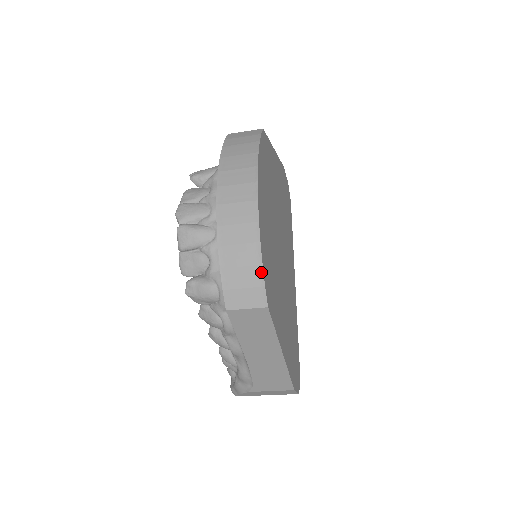
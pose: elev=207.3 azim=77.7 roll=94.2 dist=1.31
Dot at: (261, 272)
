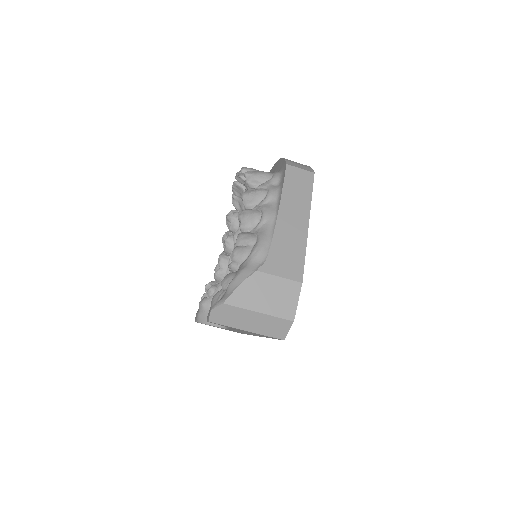
Dot at: occluded
